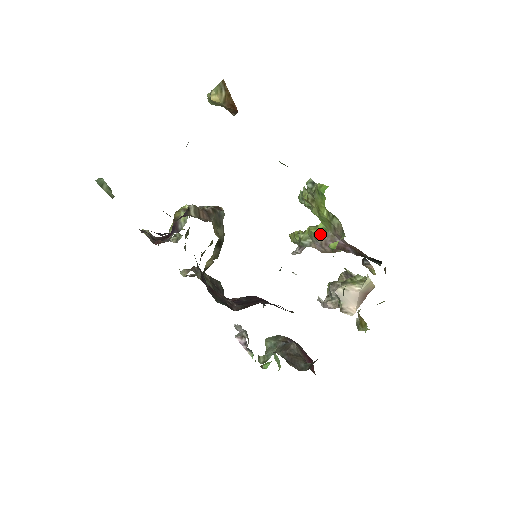
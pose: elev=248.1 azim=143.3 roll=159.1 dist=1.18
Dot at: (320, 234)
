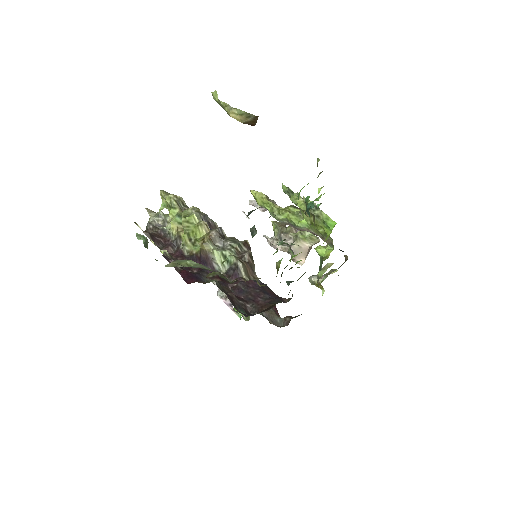
Dot at: (302, 227)
